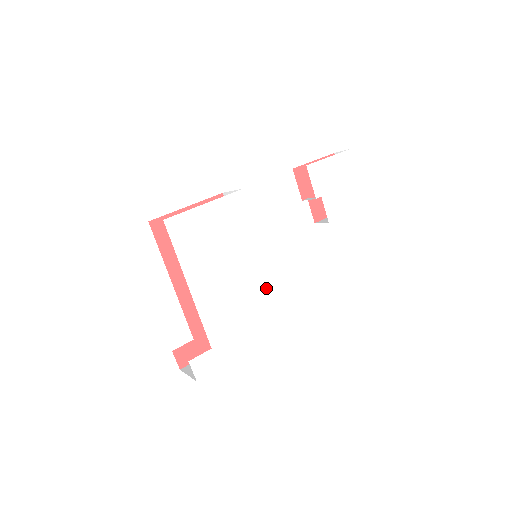
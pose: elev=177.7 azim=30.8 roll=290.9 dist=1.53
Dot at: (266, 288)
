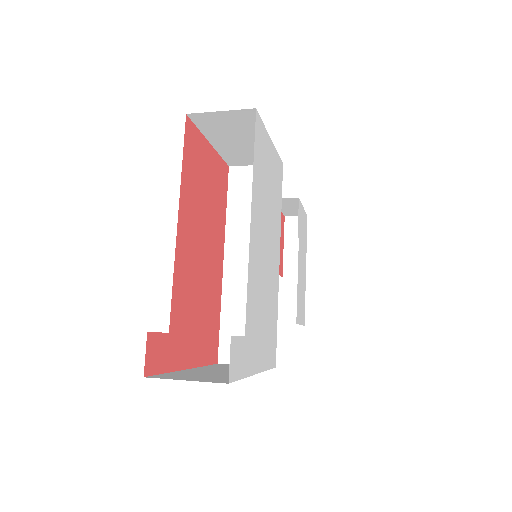
Dot at: (275, 296)
